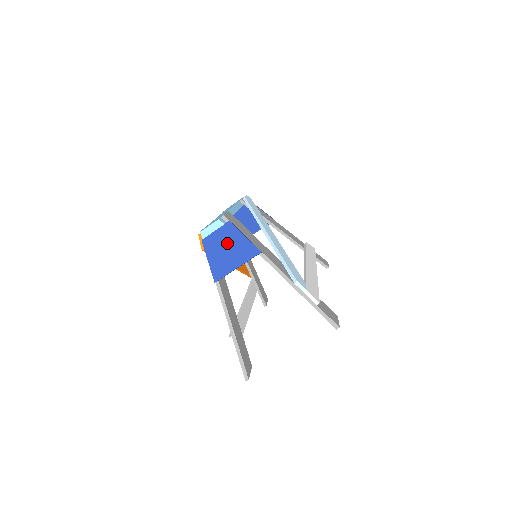
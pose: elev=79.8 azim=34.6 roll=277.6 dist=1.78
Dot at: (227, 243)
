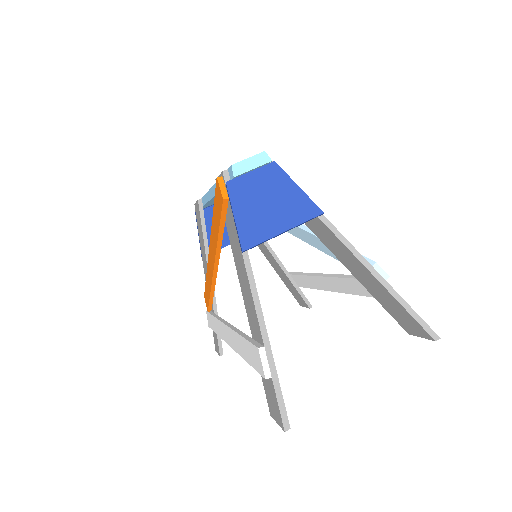
Dot at: (269, 193)
